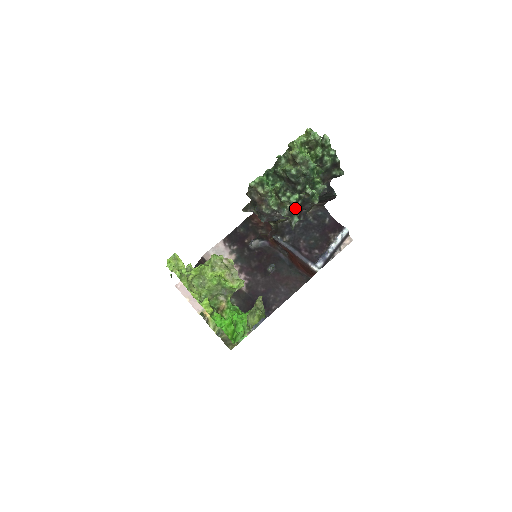
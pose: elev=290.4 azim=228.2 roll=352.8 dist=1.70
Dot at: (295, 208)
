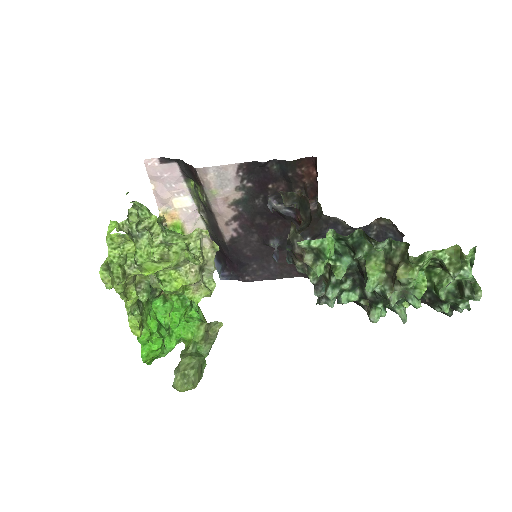
Dot at: occluded
